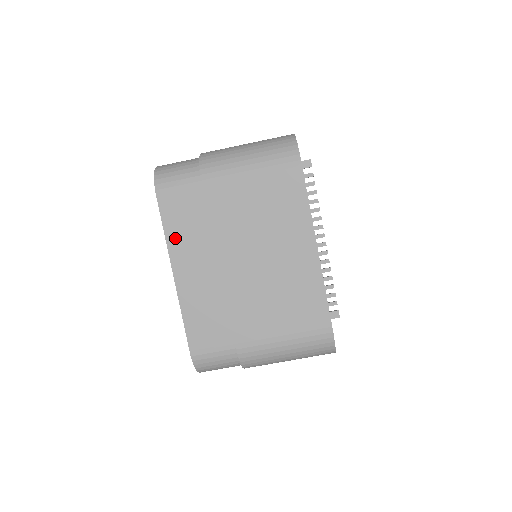
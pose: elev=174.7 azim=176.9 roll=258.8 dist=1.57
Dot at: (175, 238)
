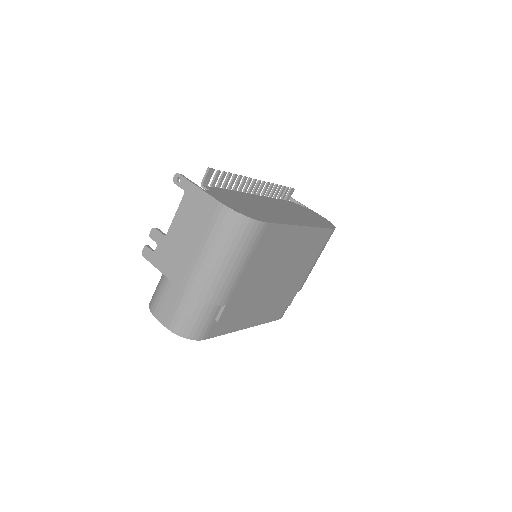
Dot at: (233, 326)
